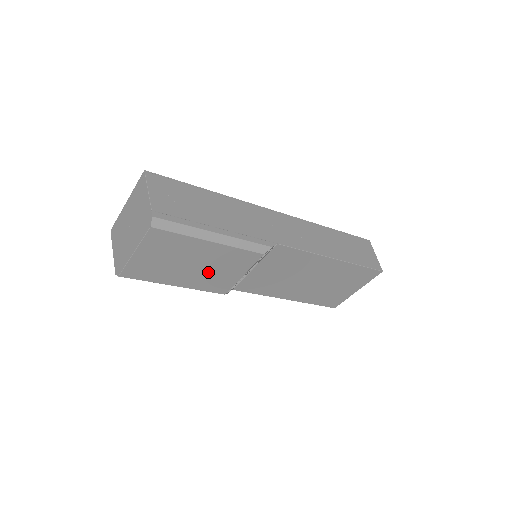
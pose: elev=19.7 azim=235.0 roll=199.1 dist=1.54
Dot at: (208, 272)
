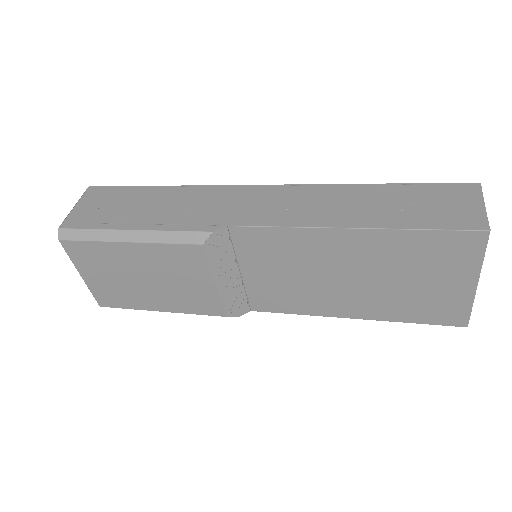
Dot at: (171, 286)
